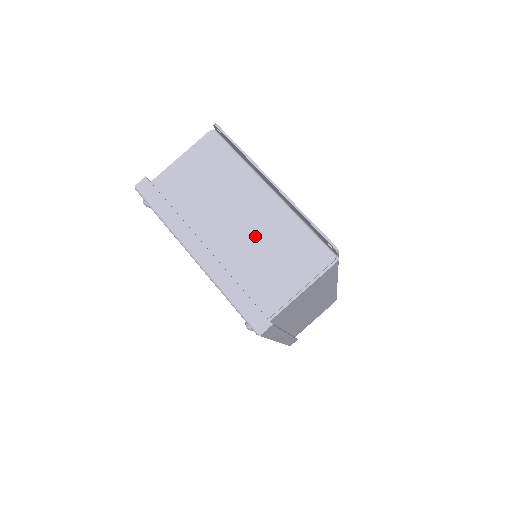
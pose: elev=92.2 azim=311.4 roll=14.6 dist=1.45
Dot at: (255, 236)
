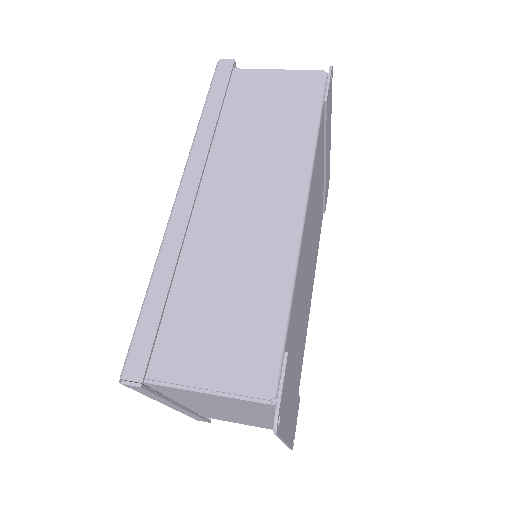
Dot at: occluded
